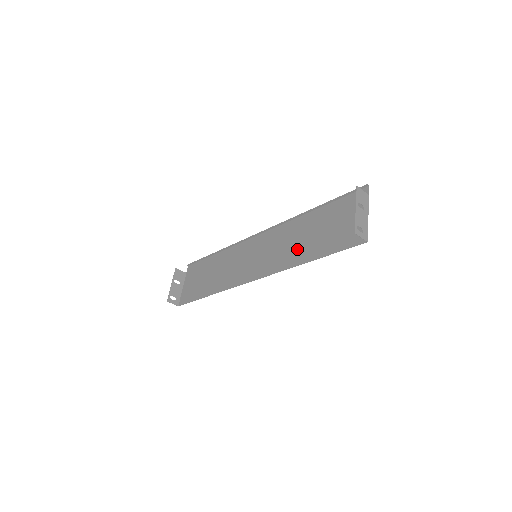
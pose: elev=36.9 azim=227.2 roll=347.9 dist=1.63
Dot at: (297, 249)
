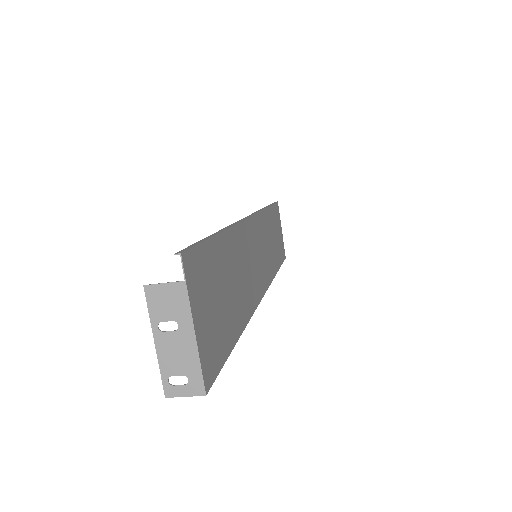
Dot at: (240, 295)
